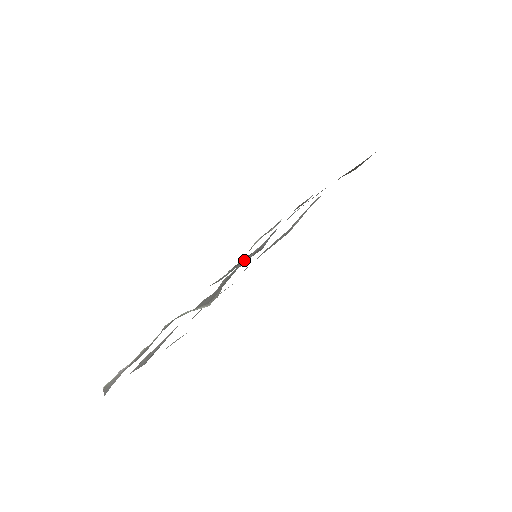
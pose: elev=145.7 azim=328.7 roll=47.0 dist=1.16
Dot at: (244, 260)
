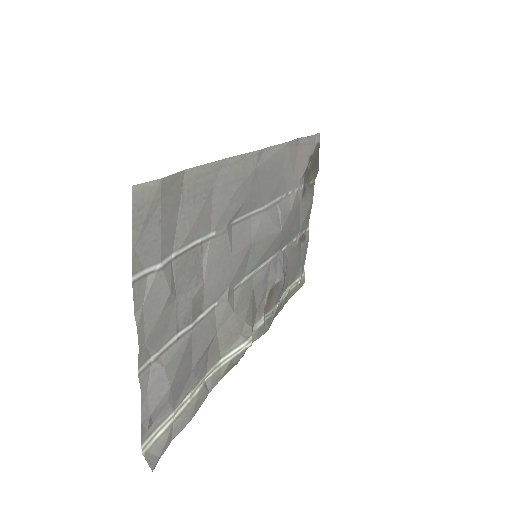
Dot at: (253, 275)
